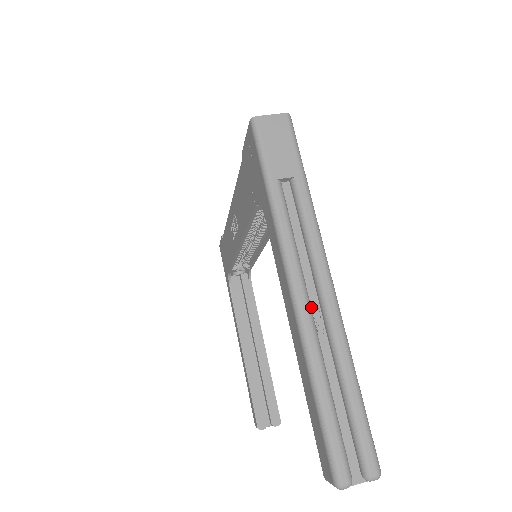
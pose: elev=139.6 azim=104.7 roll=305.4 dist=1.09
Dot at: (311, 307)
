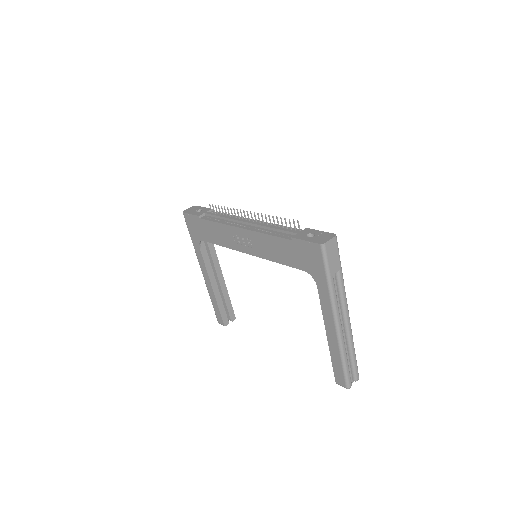
Dot at: occluded
